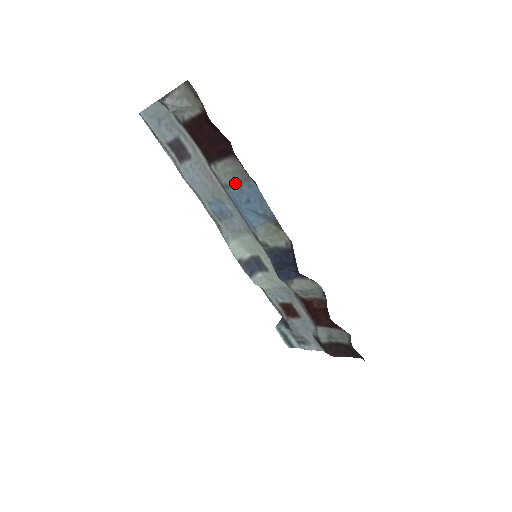
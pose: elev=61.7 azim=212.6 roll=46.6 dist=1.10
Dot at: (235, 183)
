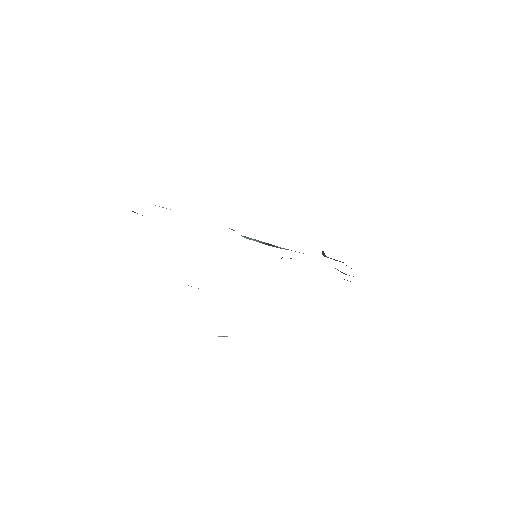
Dot at: occluded
